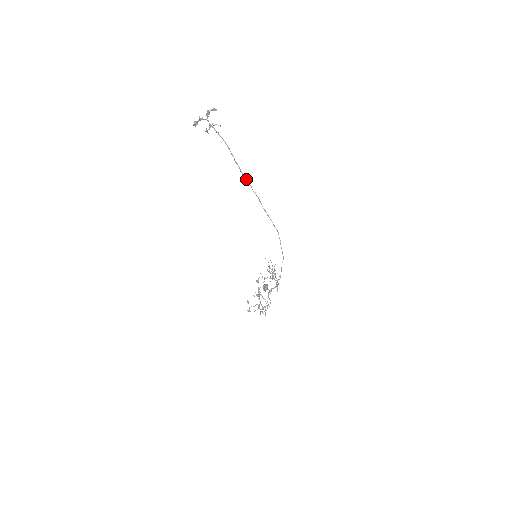
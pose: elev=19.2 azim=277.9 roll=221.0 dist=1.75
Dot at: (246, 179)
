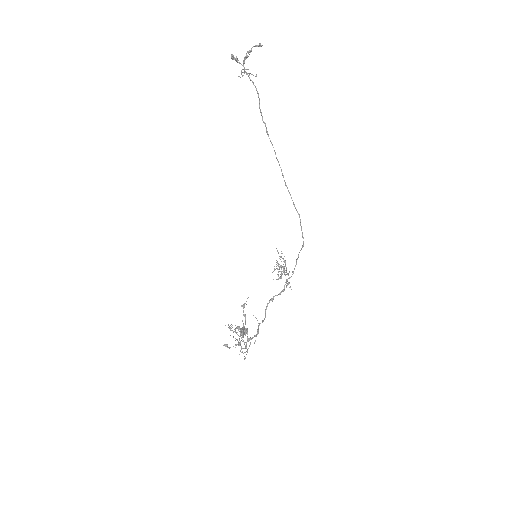
Dot at: (271, 142)
